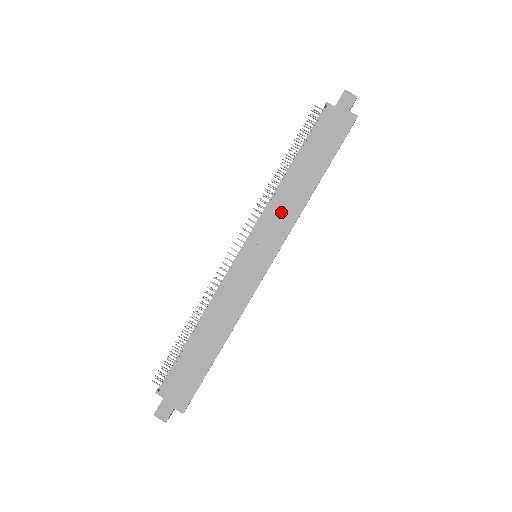
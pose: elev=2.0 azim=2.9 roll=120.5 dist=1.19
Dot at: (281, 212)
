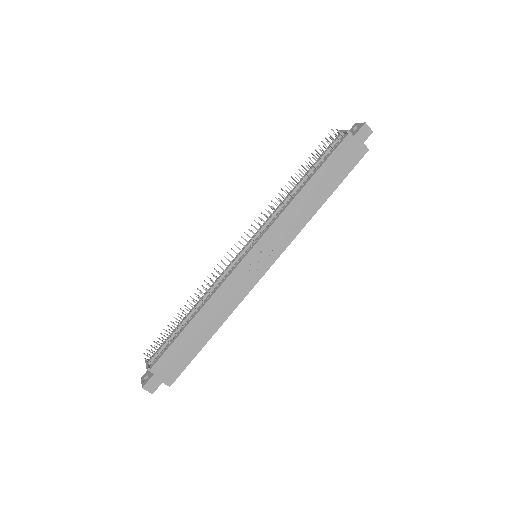
Dot at: (289, 223)
